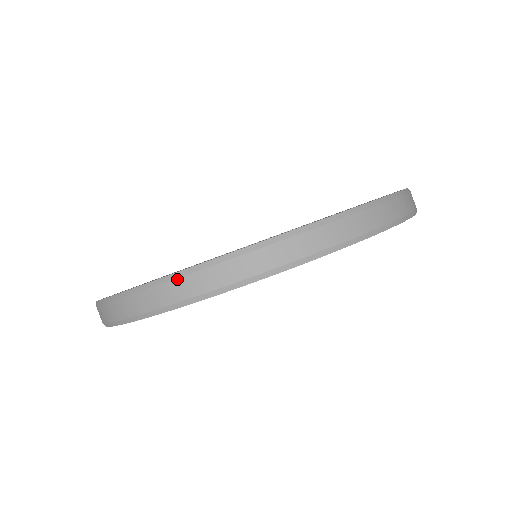
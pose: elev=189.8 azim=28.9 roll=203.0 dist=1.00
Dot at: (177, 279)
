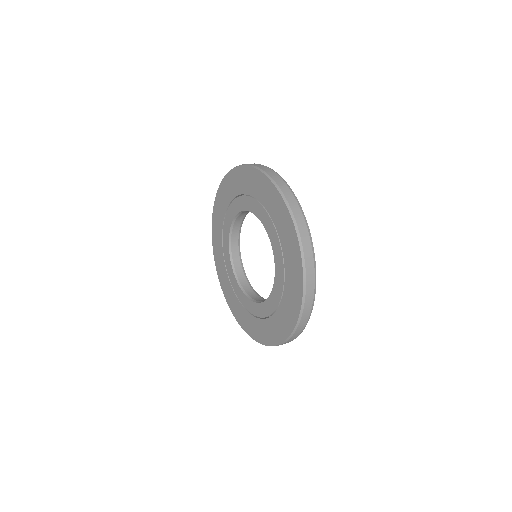
Dot at: occluded
